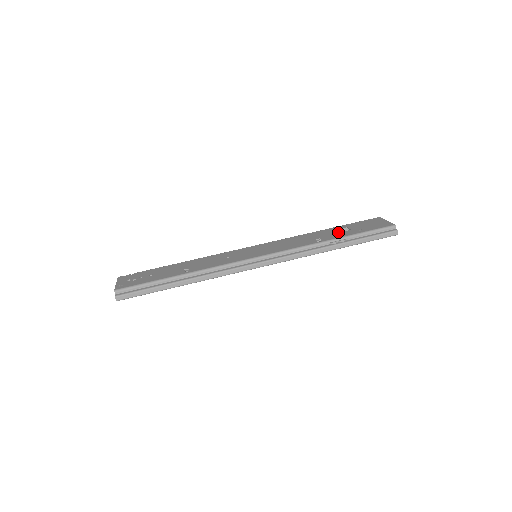
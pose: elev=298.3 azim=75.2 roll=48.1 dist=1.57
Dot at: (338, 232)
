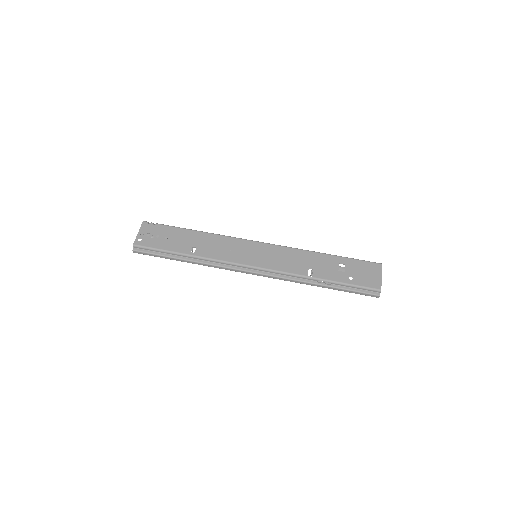
Dot at: (333, 269)
